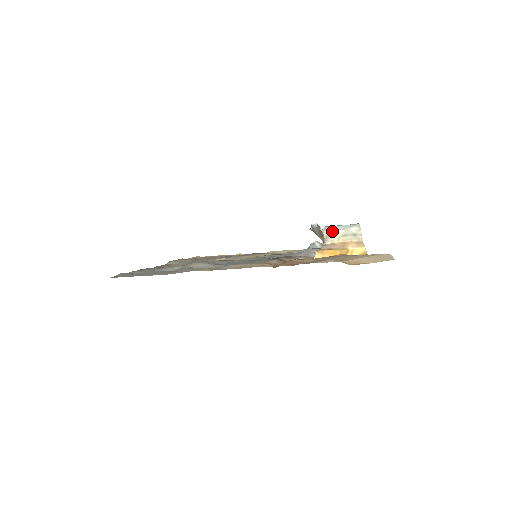
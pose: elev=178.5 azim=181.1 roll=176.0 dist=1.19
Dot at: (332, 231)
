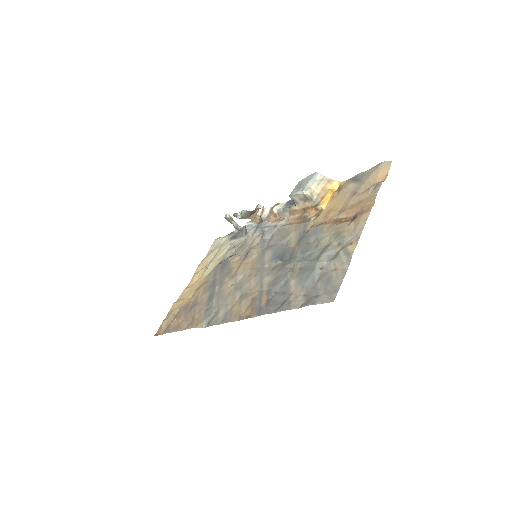
Dot at: (311, 188)
